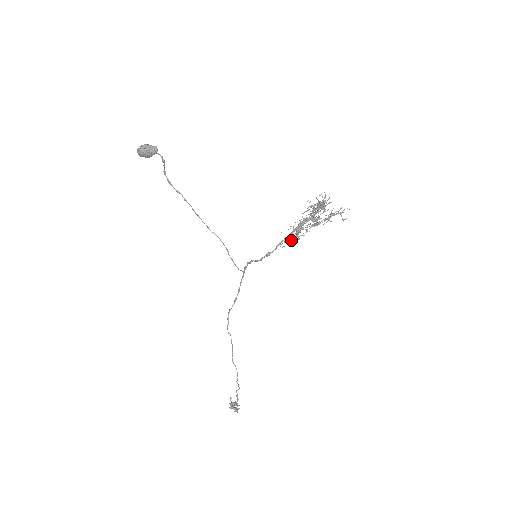
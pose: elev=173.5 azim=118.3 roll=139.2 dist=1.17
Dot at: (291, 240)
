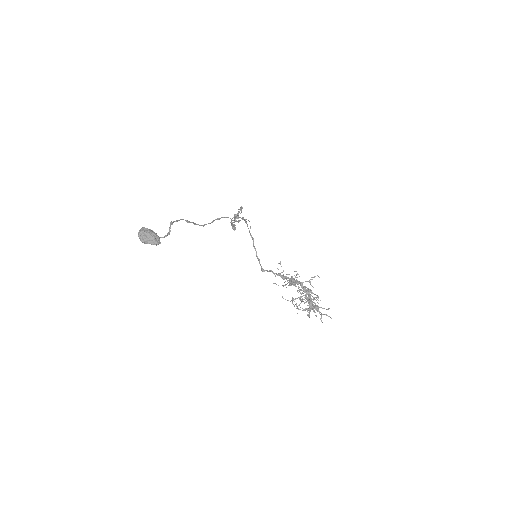
Dot at: occluded
